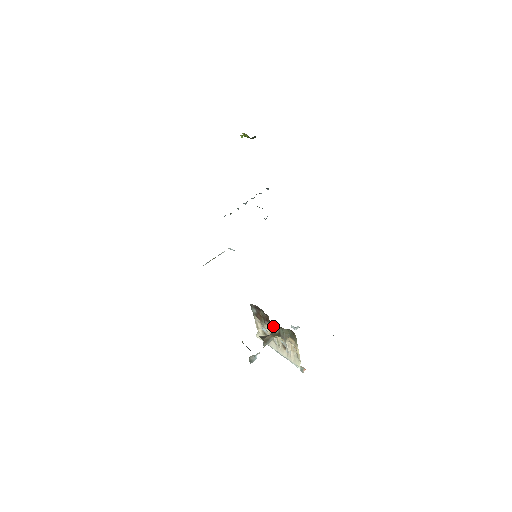
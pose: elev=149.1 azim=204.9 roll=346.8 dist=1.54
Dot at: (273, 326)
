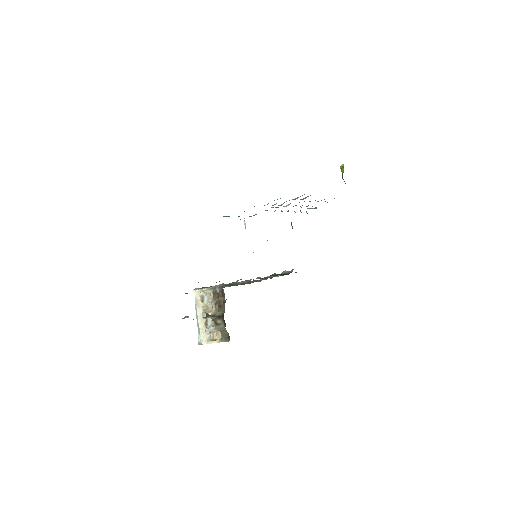
Dot at: (220, 317)
